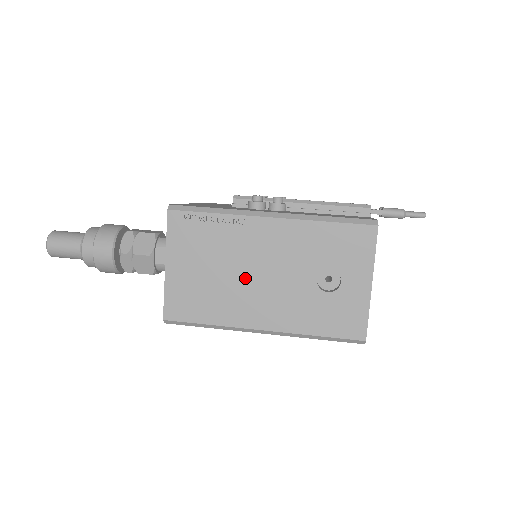
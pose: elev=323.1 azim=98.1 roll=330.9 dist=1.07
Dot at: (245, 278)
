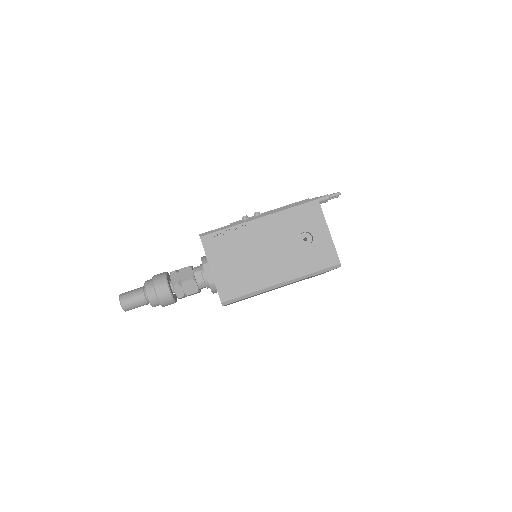
Dot at: (259, 257)
